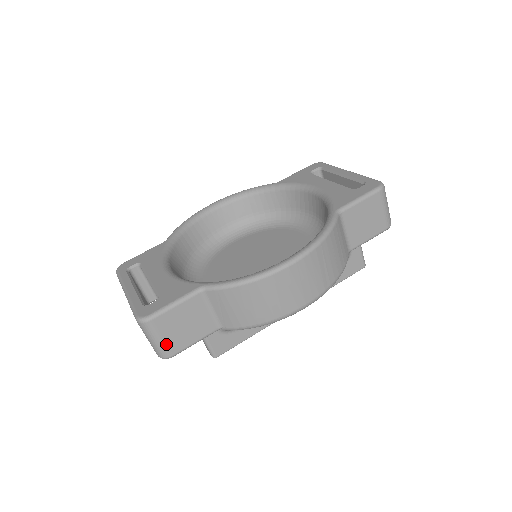
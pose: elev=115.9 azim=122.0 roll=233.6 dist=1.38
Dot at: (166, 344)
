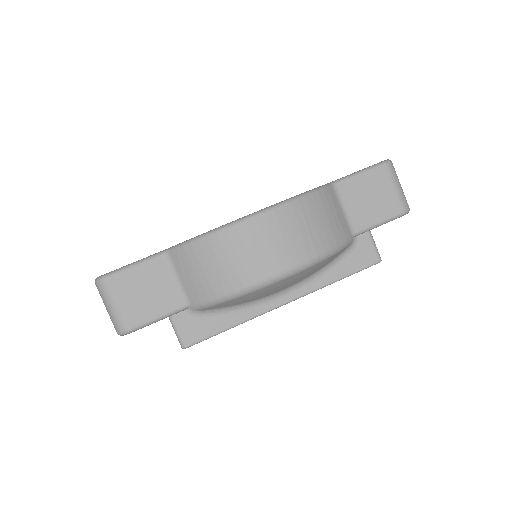
Dot at: (122, 312)
